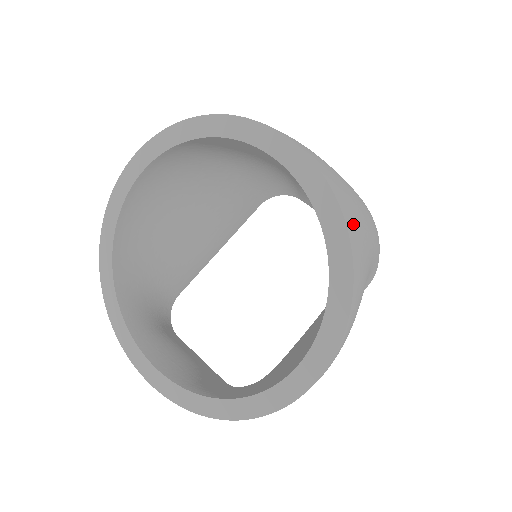
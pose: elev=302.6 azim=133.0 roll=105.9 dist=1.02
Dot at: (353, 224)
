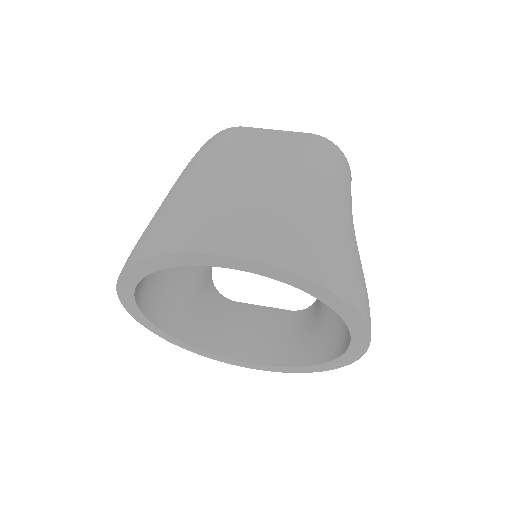
Dot at: (331, 272)
